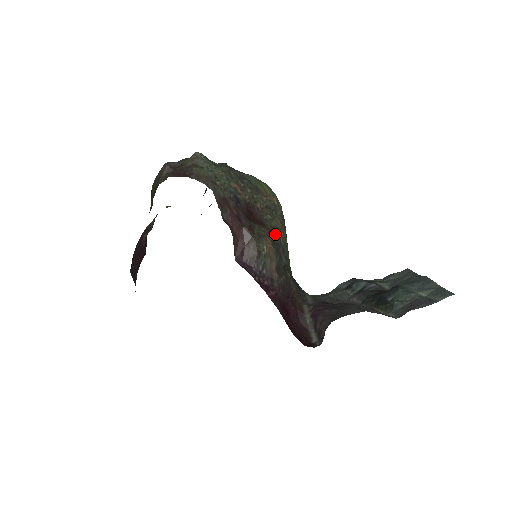
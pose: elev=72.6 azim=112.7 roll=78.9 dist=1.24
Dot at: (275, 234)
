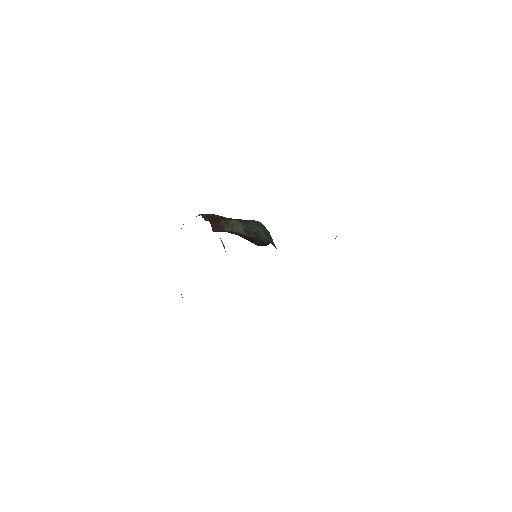
Dot at: occluded
